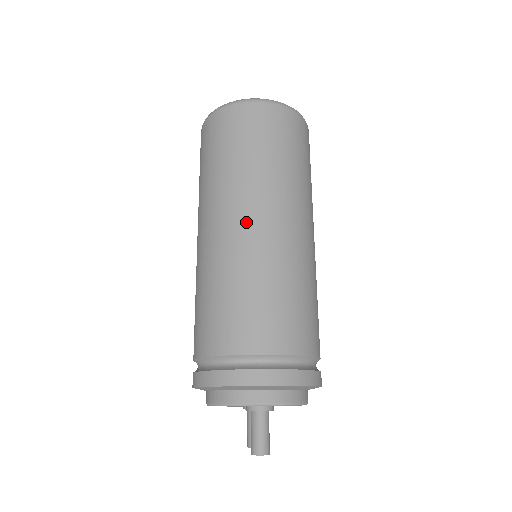
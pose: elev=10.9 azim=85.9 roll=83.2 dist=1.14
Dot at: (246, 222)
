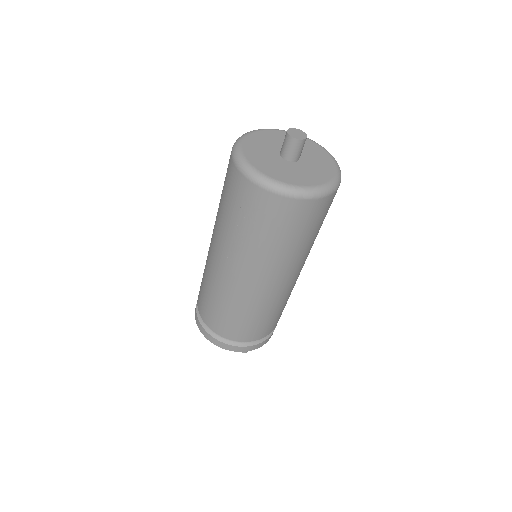
Dot at: (293, 279)
